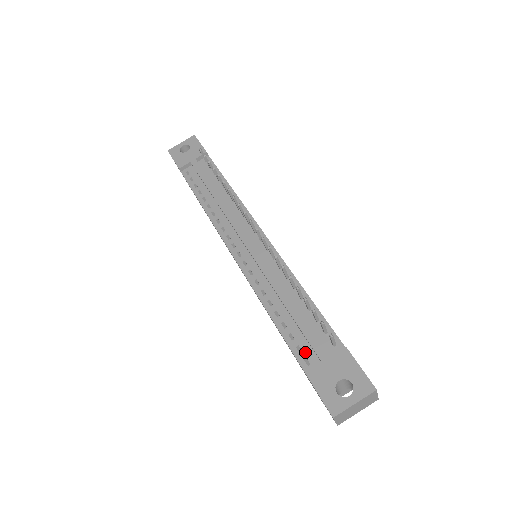
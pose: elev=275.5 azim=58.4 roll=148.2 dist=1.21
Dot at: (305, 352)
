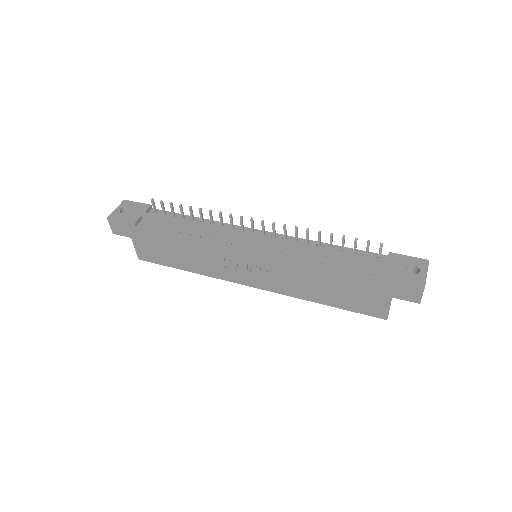
Dot at: (367, 271)
